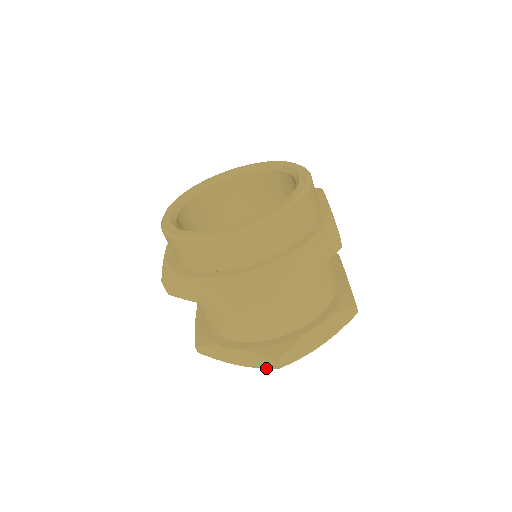
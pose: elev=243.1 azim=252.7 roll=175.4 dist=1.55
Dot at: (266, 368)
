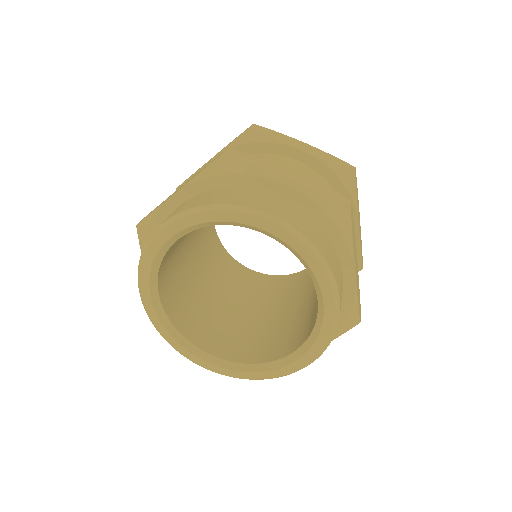
Dot at: occluded
